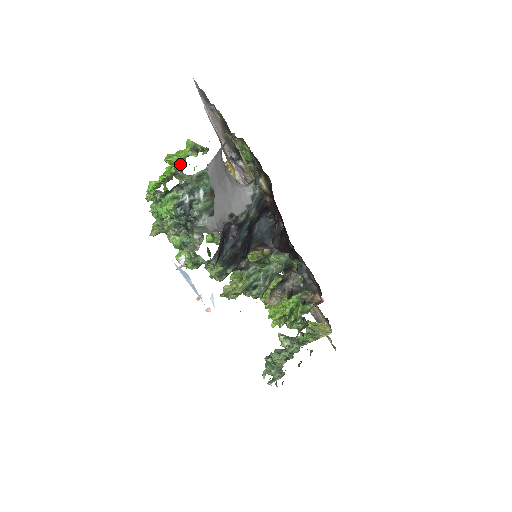
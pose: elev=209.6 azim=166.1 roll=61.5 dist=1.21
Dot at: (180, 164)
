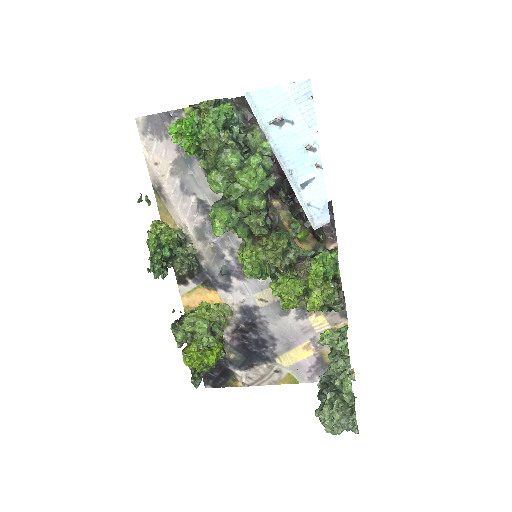
Dot at: occluded
